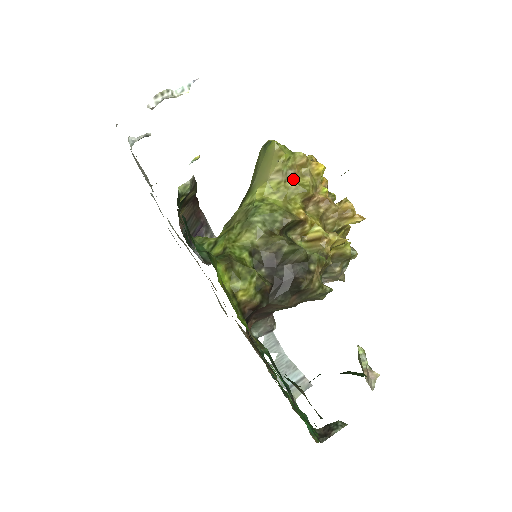
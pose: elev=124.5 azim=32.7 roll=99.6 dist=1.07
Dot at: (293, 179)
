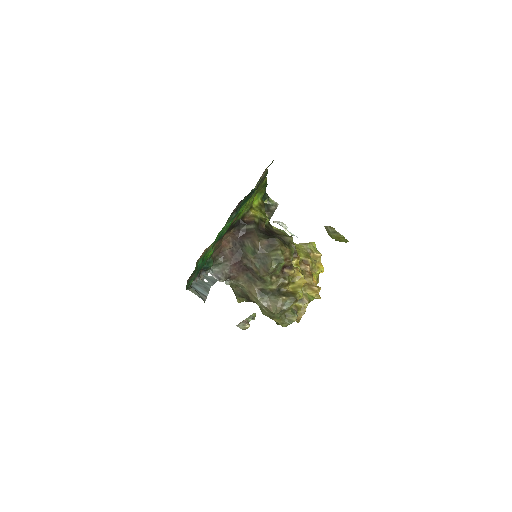
Dot at: (308, 252)
